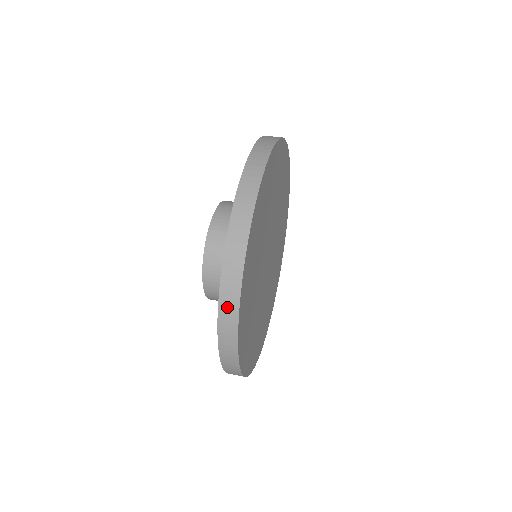
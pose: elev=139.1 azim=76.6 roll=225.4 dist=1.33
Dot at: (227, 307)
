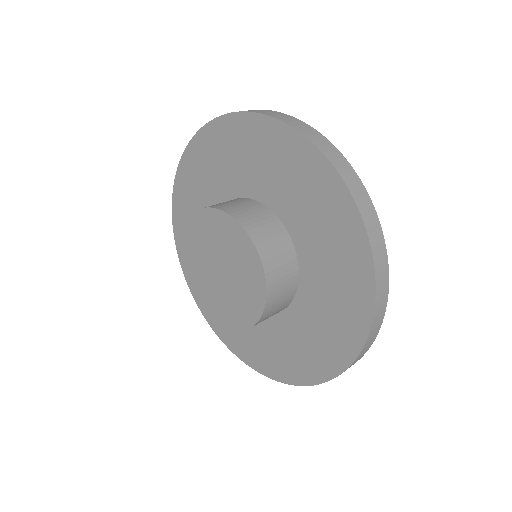
Dot at: (292, 122)
